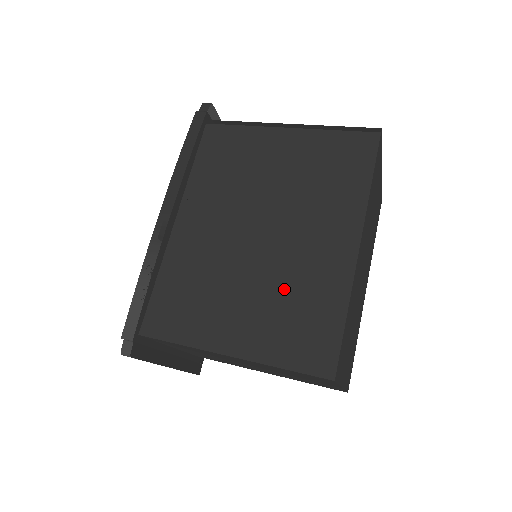
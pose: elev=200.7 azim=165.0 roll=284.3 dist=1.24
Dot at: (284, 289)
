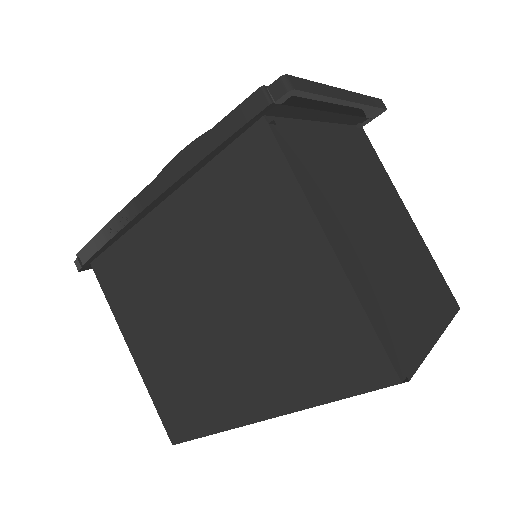
Dot at: (190, 367)
